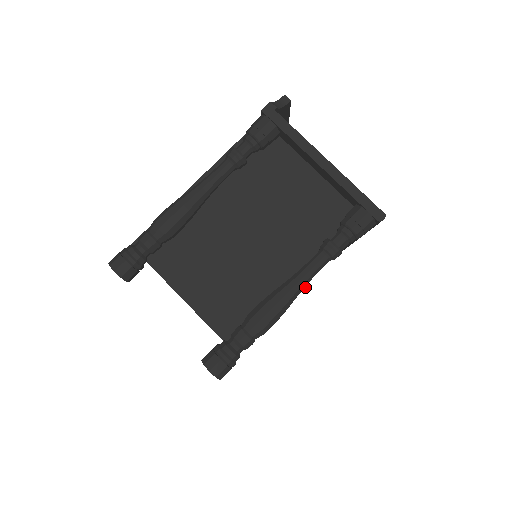
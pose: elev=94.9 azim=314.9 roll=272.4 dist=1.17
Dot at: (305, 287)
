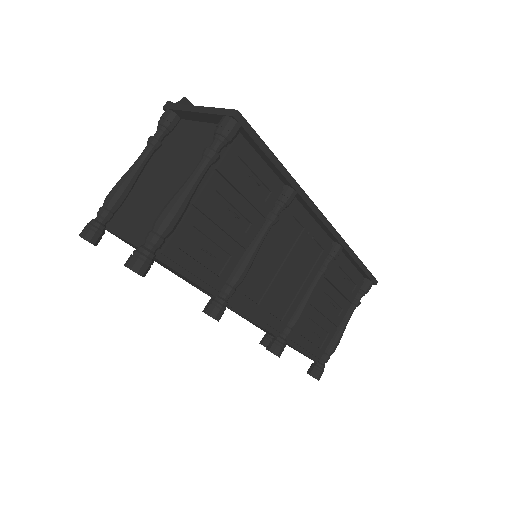
Dot at: (236, 216)
